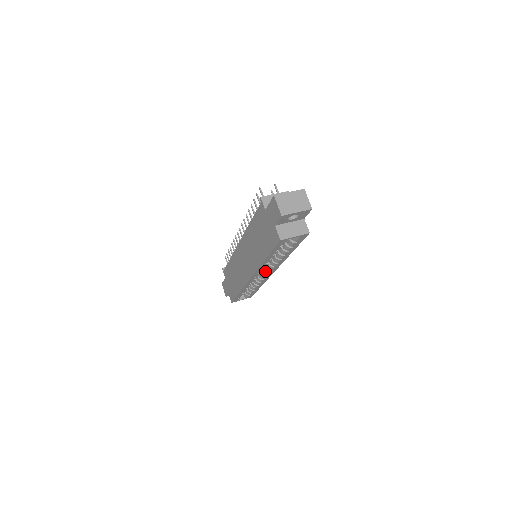
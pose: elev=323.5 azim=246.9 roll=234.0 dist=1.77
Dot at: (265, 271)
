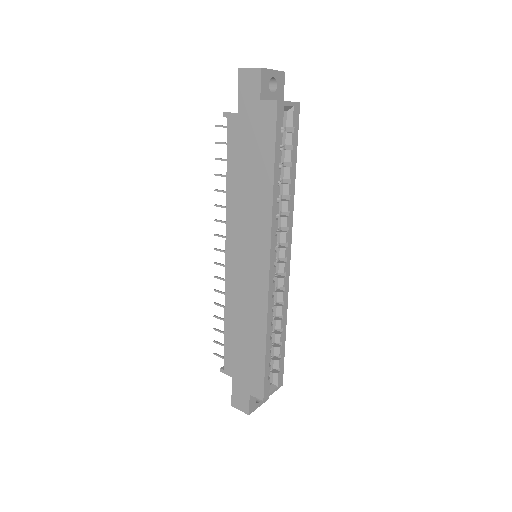
Dot at: (279, 257)
